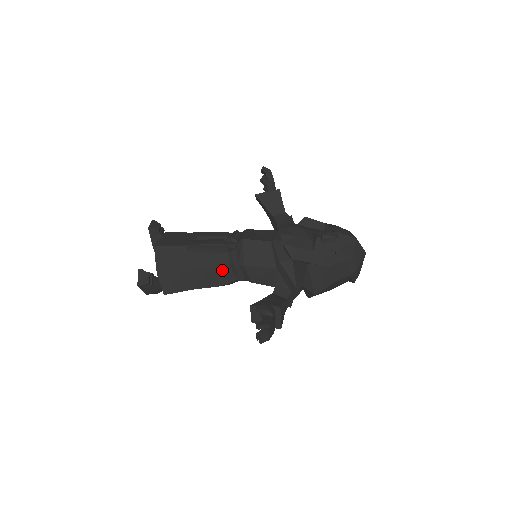
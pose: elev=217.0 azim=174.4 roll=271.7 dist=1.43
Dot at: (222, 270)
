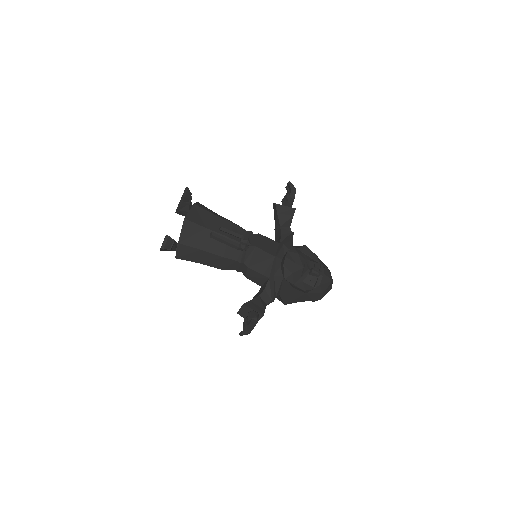
Dot at: (229, 261)
